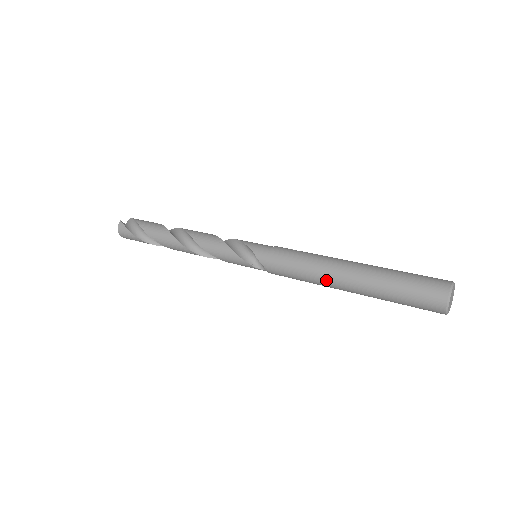
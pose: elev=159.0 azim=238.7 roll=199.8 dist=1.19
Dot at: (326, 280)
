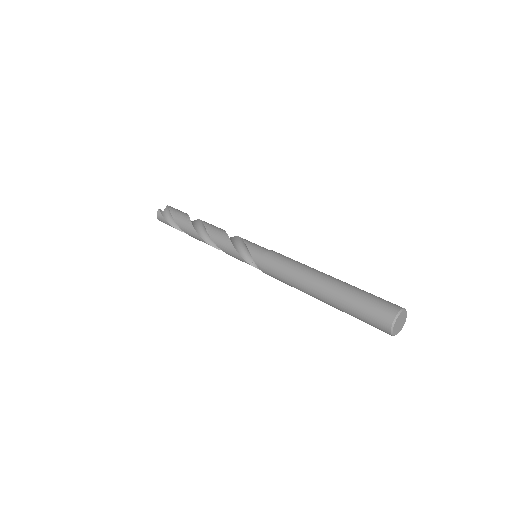
Dot at: (303, 289)
